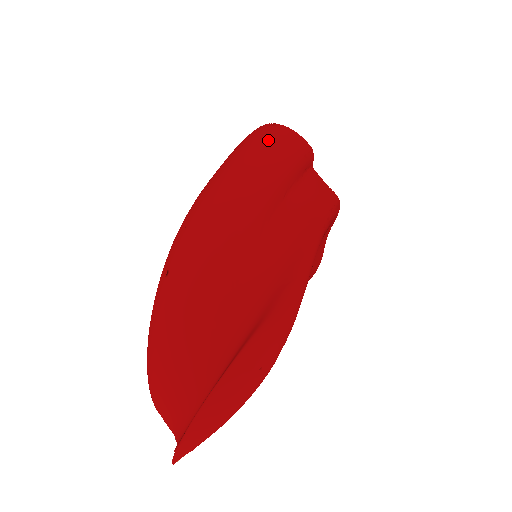
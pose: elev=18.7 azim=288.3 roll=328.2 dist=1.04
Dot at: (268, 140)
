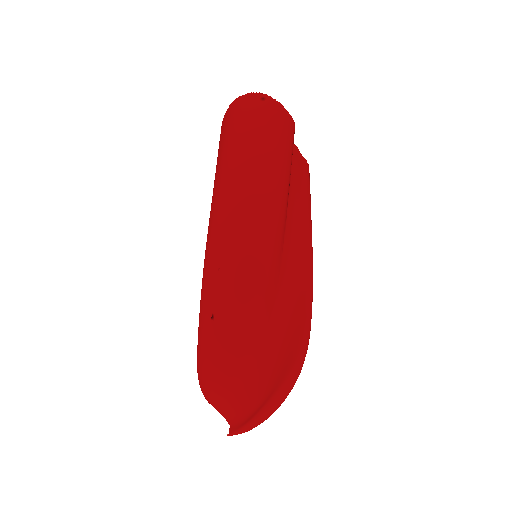
Dot at: (267, 138)
